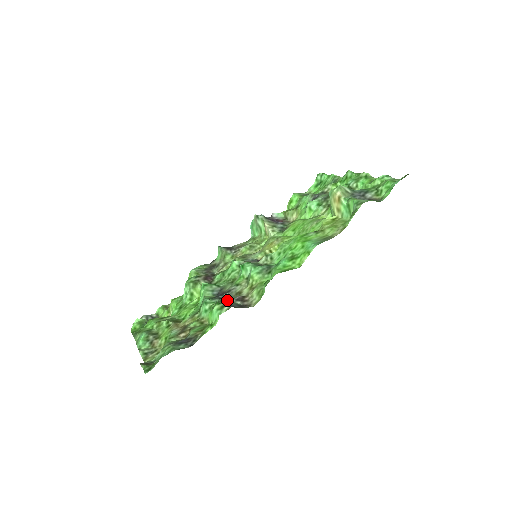
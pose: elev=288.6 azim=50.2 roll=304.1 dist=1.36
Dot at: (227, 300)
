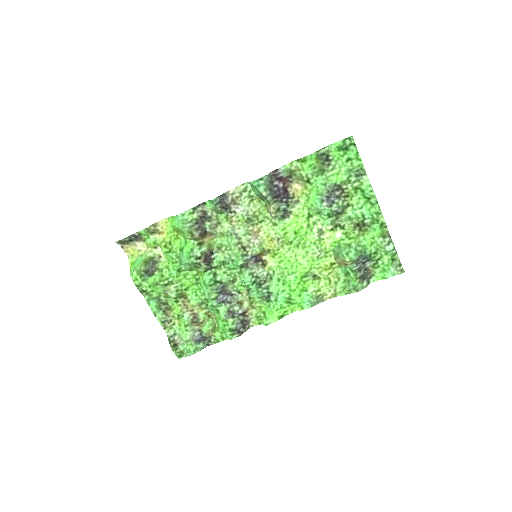
Dot at: (232, 312)
